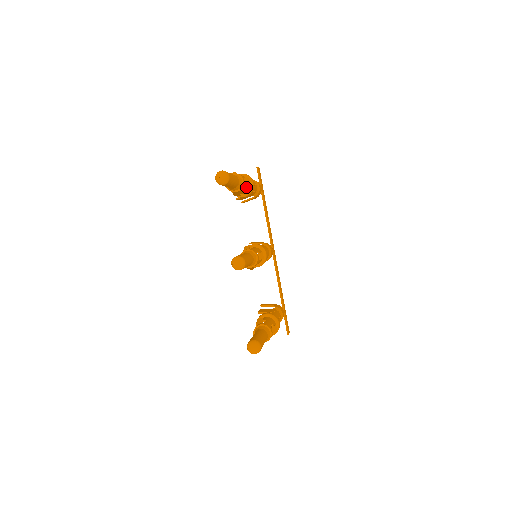
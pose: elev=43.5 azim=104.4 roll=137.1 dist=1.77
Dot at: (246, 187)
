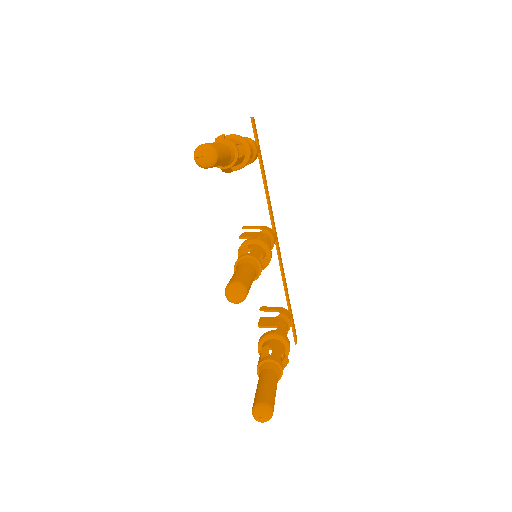
Dot at: (240, 158)
